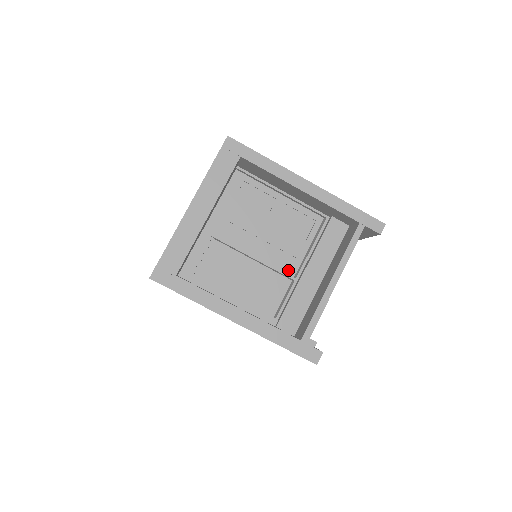
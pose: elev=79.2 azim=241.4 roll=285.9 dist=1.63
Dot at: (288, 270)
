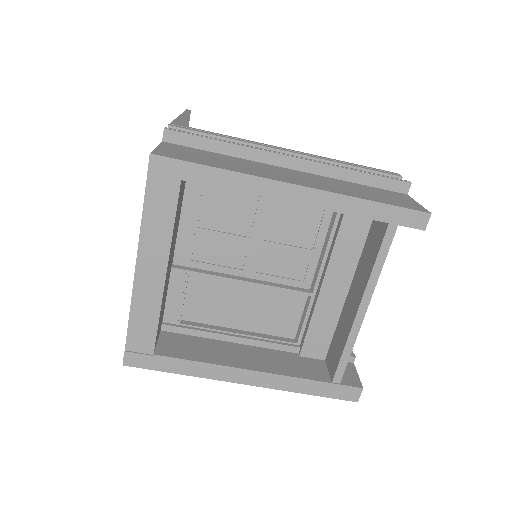
Dot at: (300, 283)
